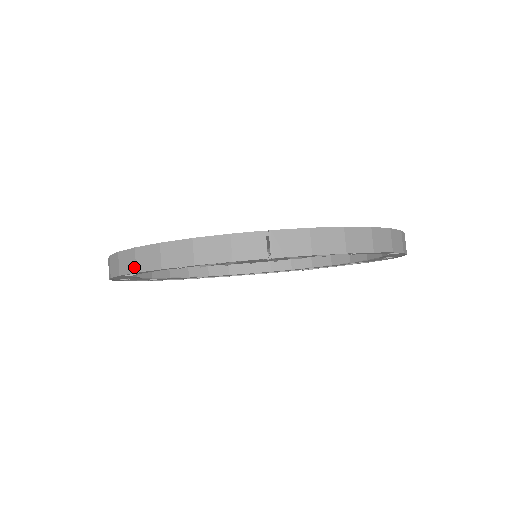
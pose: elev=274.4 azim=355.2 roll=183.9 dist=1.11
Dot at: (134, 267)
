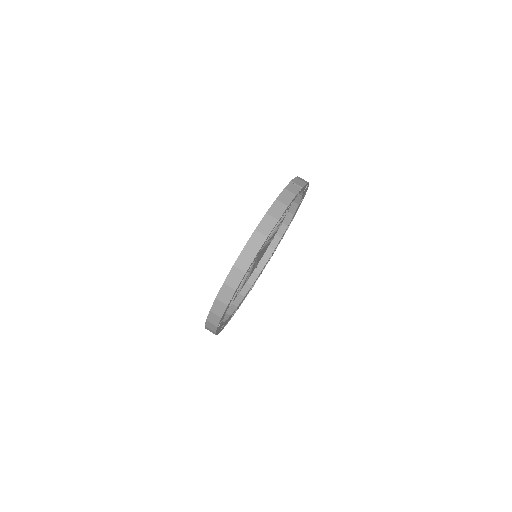
Dot at: (264, 237)
